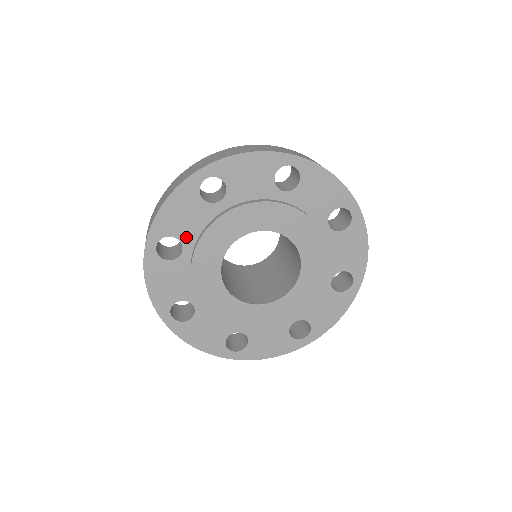
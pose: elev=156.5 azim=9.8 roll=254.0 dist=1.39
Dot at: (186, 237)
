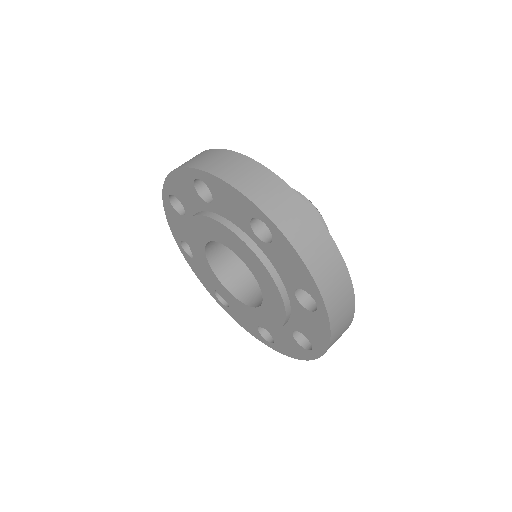
Dot at: (187, 207)
